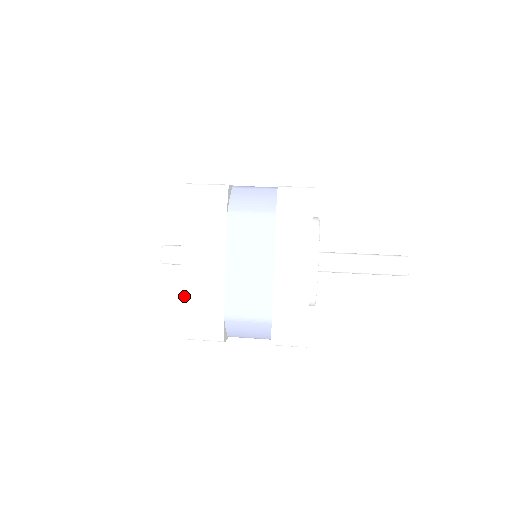
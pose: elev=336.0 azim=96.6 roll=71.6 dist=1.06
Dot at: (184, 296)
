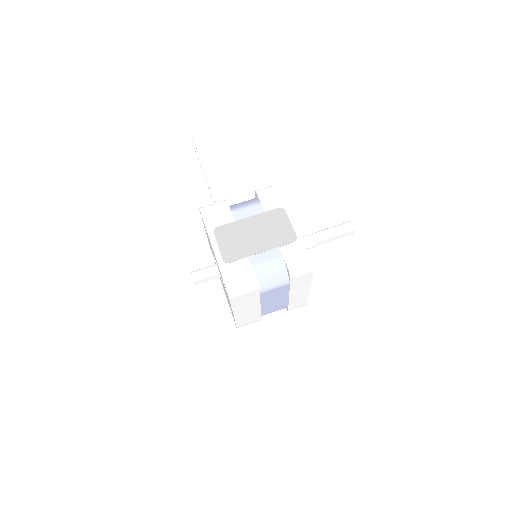
Dot at: (237, 321)
